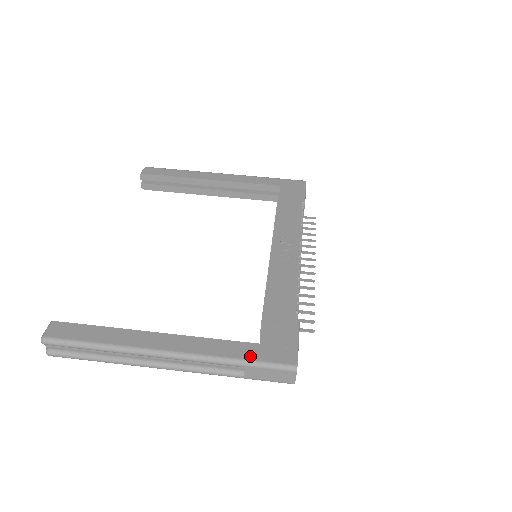
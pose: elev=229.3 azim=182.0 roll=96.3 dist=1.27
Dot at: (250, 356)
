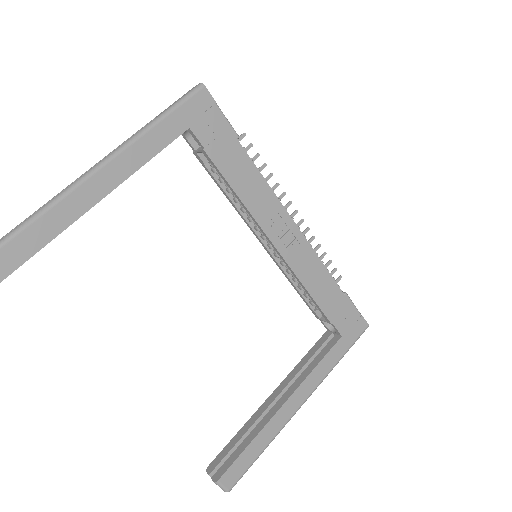
Dot at: (344, 350)
